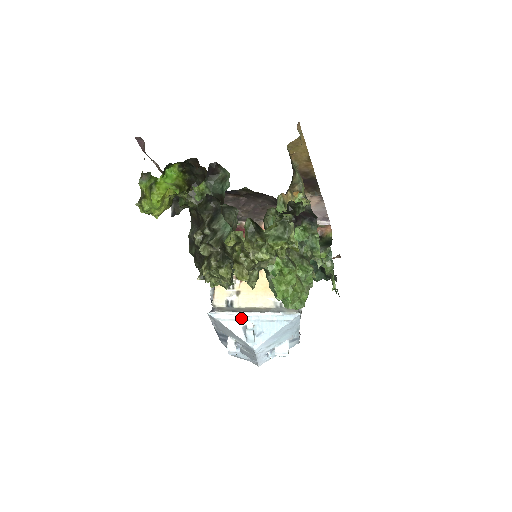
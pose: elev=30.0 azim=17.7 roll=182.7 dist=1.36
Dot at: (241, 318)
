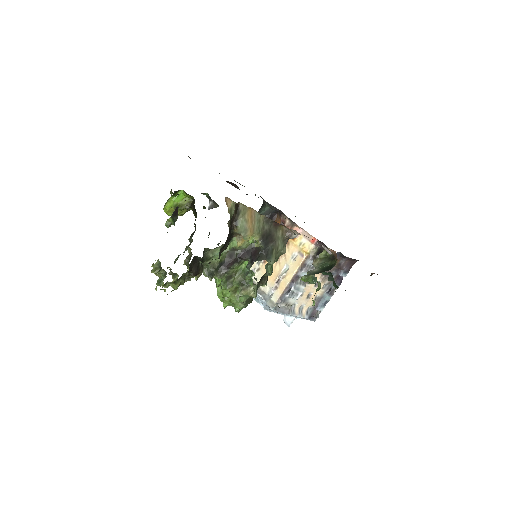
Dot at: occluded
